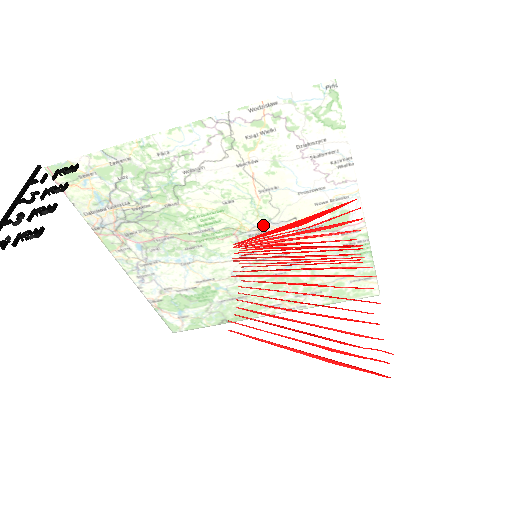
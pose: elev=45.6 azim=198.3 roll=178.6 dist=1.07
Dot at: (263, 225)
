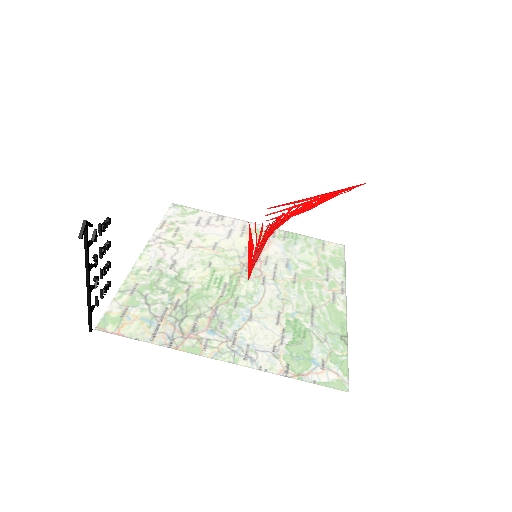
Dot at: (241, 261)
